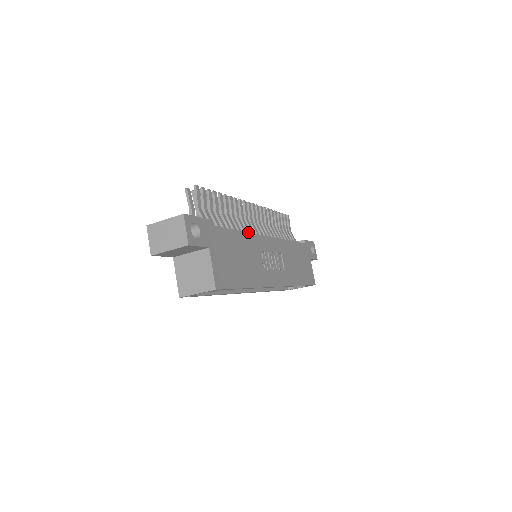
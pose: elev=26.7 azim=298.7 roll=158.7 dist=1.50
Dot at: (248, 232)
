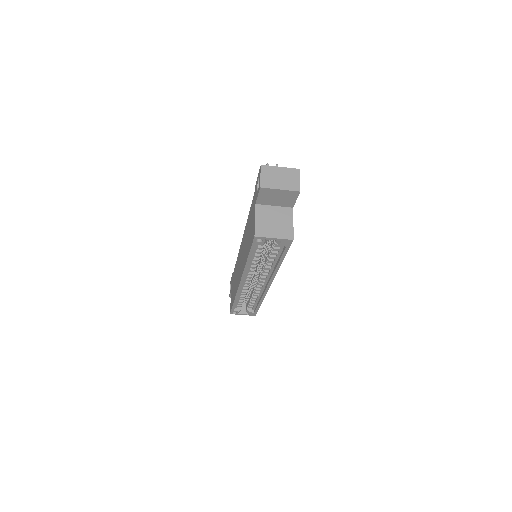
Dot at: occluded
